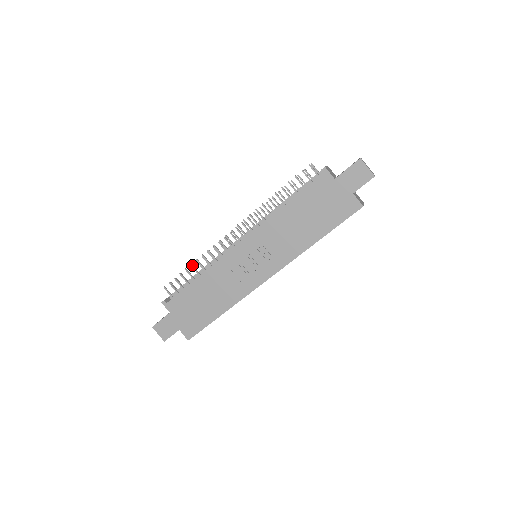
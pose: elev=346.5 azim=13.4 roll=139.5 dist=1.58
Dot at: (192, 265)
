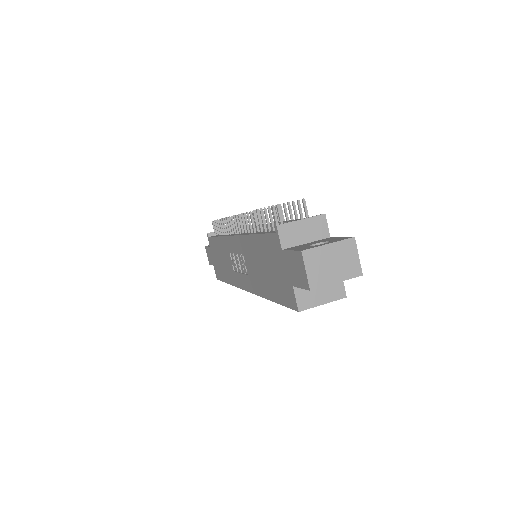
Dot at: (221, 220)
